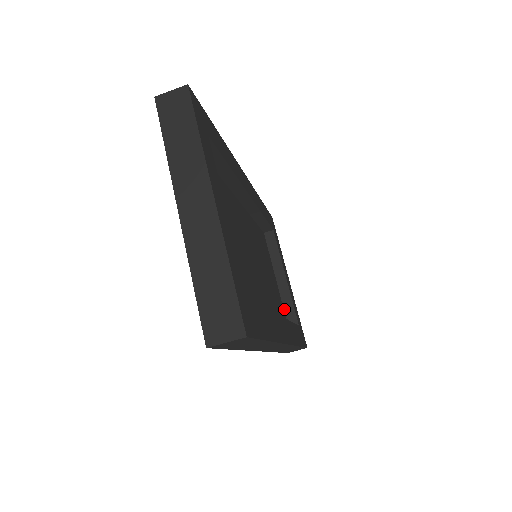
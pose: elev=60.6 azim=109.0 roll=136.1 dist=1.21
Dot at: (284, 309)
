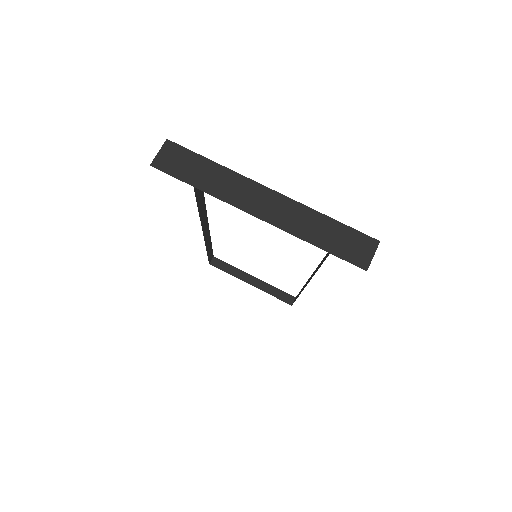
Dot at: (276, 297)
